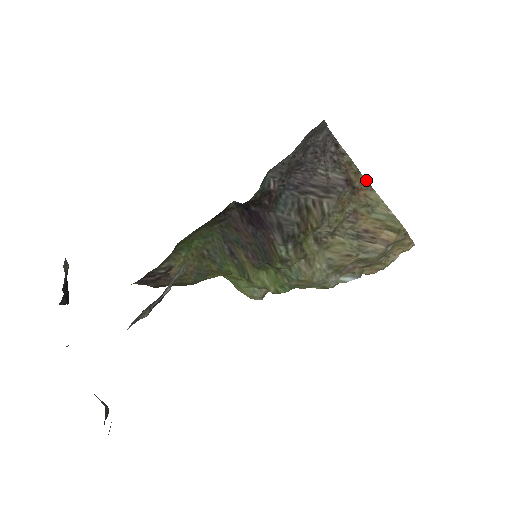
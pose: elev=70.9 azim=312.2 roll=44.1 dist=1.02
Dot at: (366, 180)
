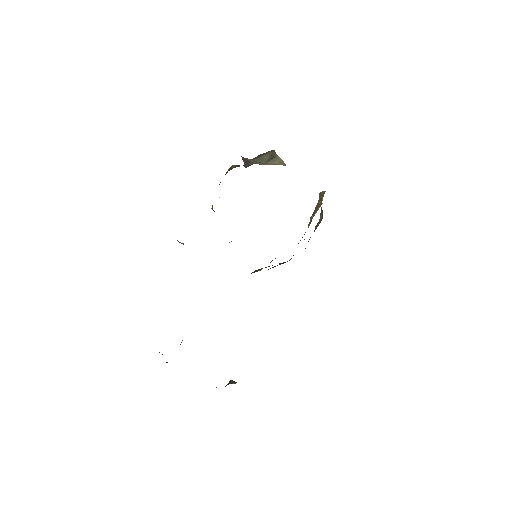
Dot at: (319, 193)
